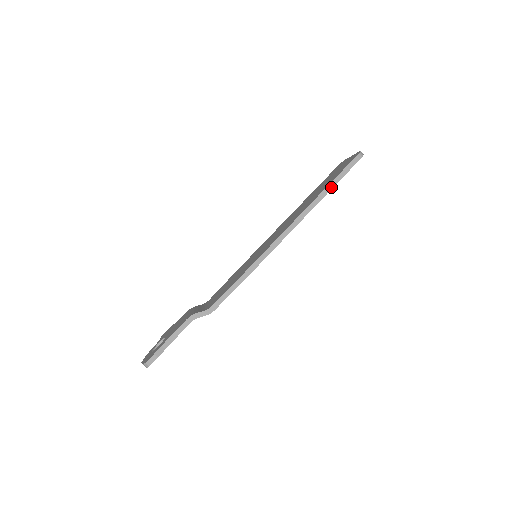
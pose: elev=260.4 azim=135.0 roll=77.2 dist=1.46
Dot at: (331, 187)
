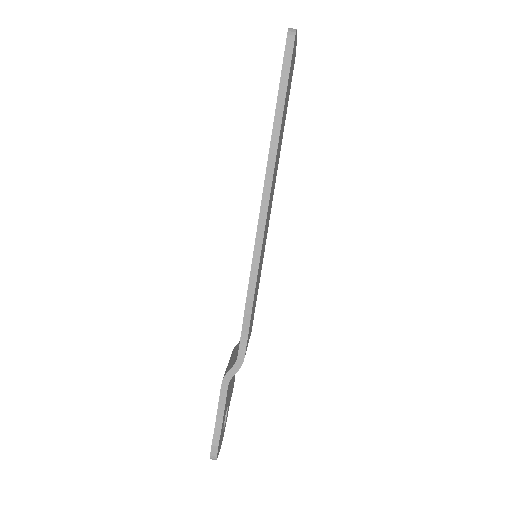
Dot at: (280, 112)
